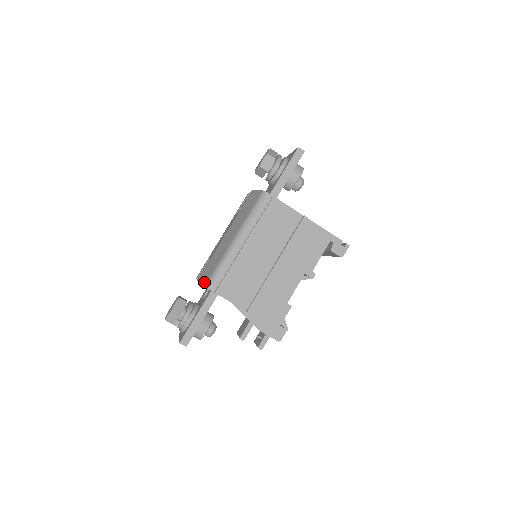
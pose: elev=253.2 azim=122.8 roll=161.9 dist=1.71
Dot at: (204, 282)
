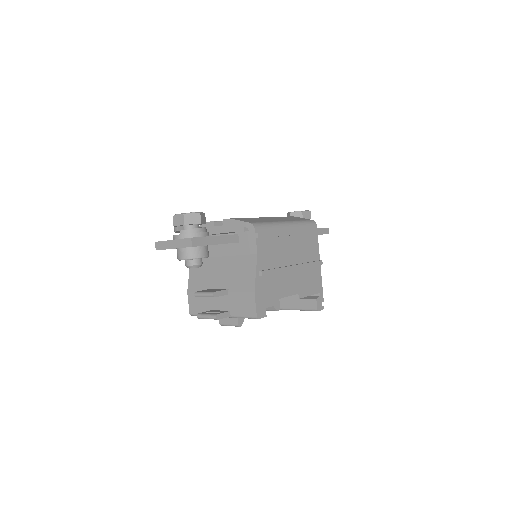
Dot at: (248, 221)
